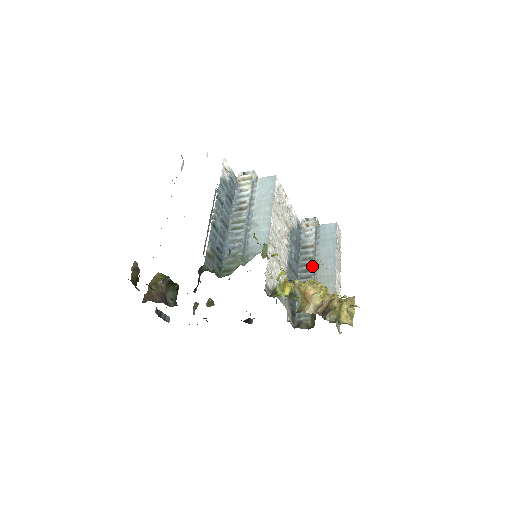
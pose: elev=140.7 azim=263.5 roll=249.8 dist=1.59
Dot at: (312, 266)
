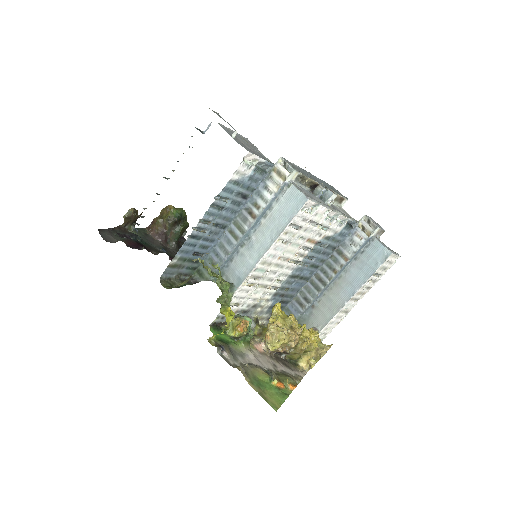
Dot at: (328, 281)
